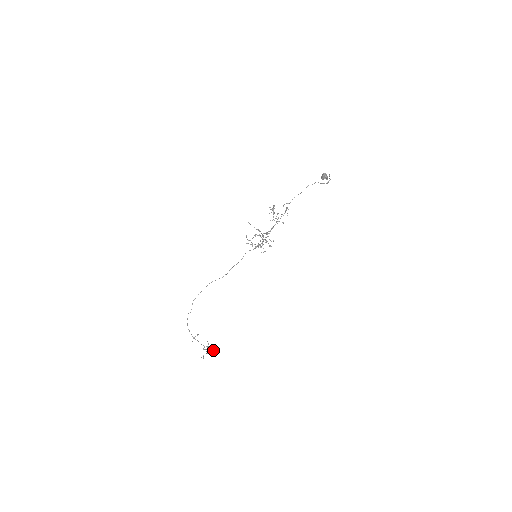
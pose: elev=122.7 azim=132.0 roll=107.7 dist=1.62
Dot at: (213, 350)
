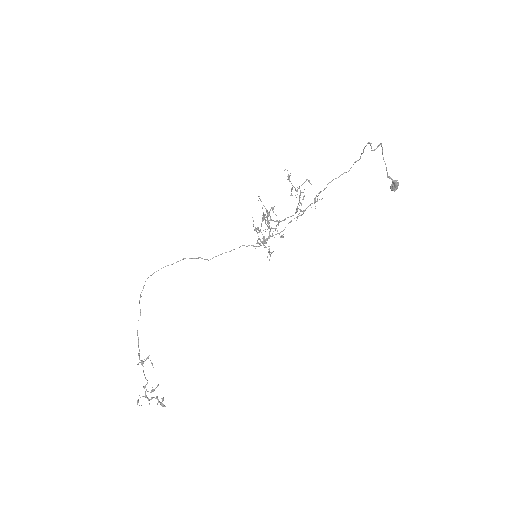
Dot at: (158, 402)
